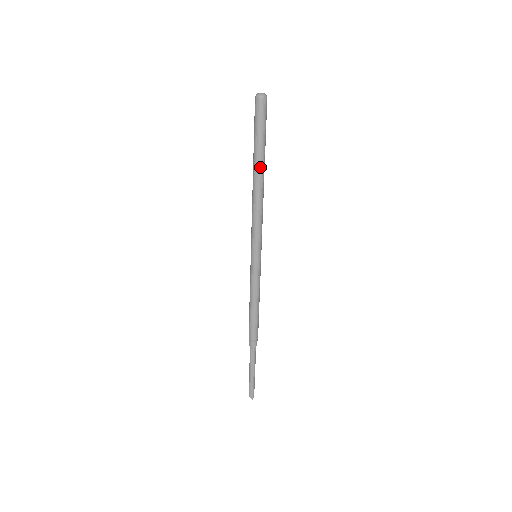
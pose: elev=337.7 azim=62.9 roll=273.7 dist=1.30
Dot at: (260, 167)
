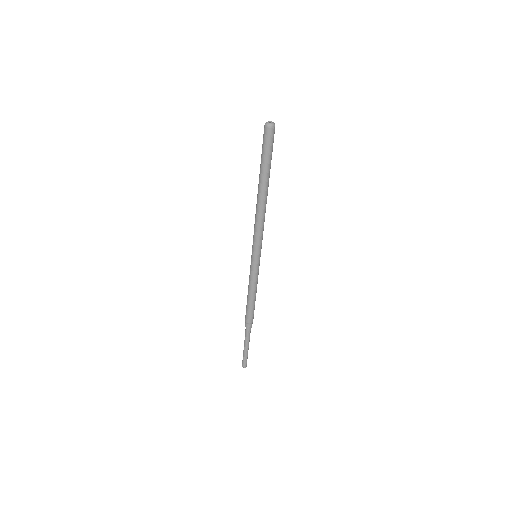
Dot at: (267, 184)
